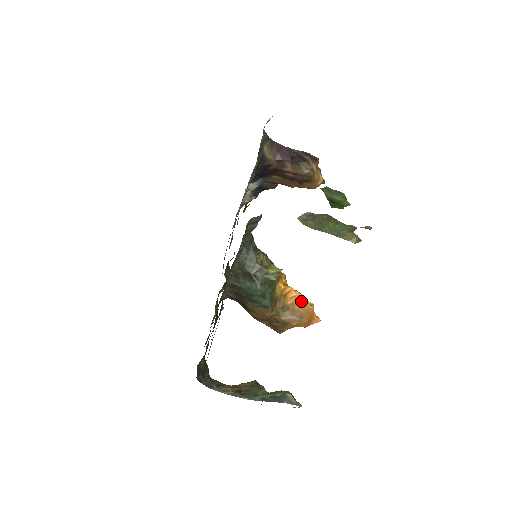
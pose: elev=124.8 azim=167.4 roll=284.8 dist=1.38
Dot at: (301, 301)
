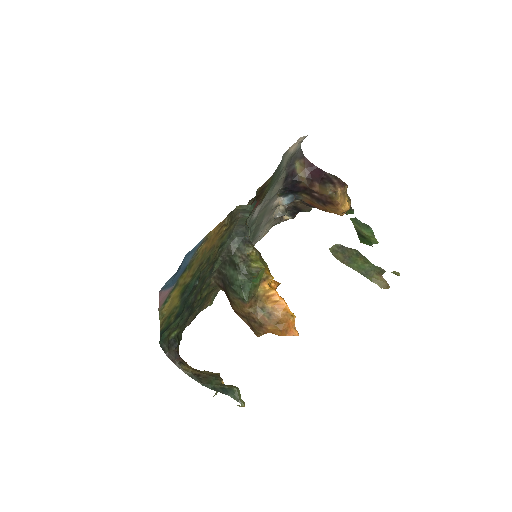
Dot at: (282, 308)
